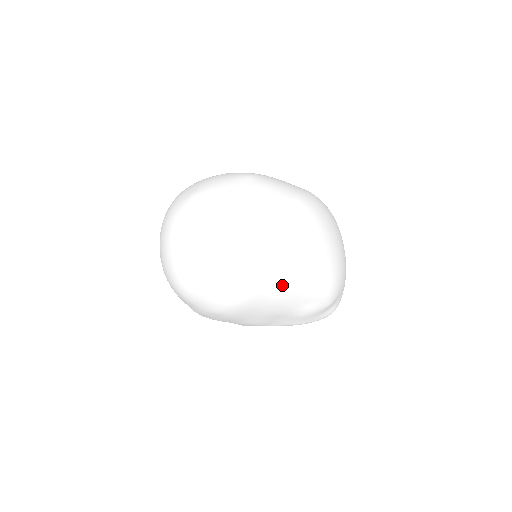
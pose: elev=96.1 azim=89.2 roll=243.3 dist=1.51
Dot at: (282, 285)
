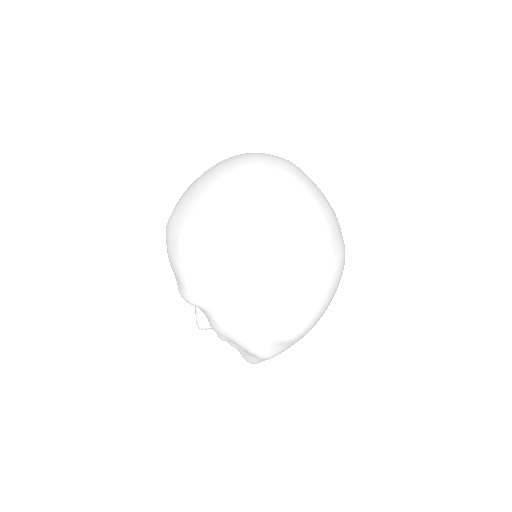
Dot at: (299, 275)
